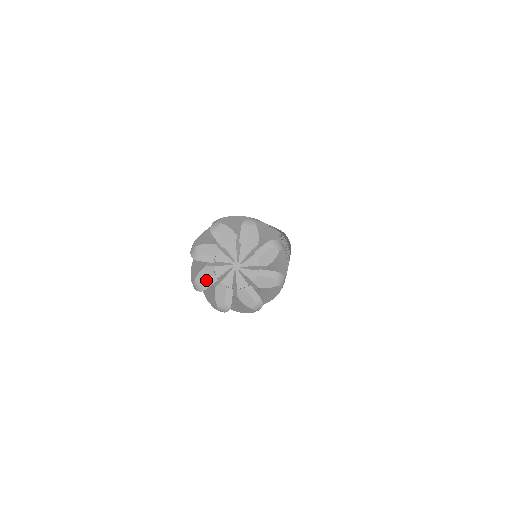
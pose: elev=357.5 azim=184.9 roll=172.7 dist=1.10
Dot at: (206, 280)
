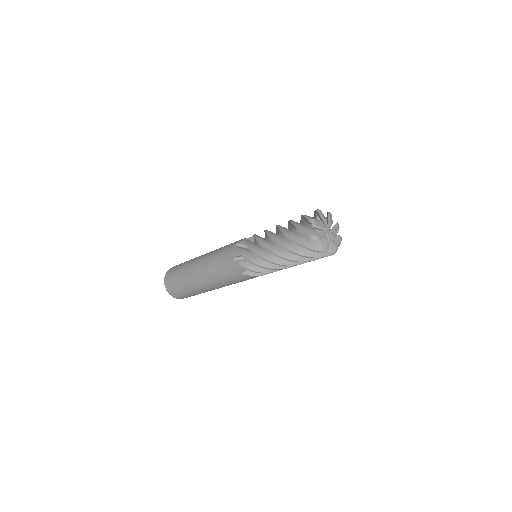
Dot at: (327, 245)
